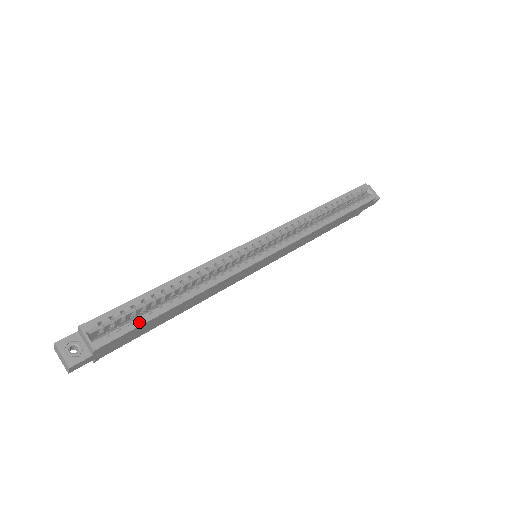
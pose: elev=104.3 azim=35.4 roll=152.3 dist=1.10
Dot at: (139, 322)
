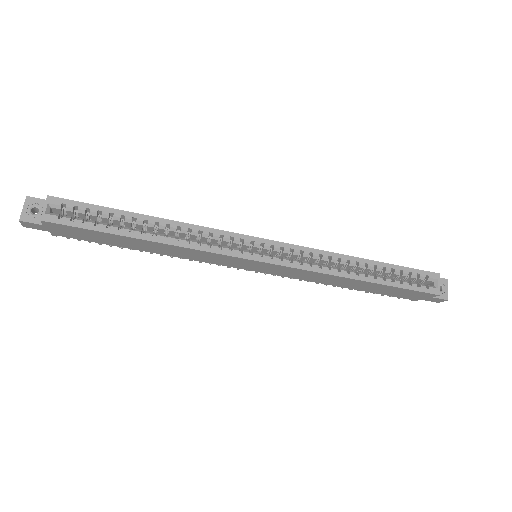
Dot at: (93, 227)
